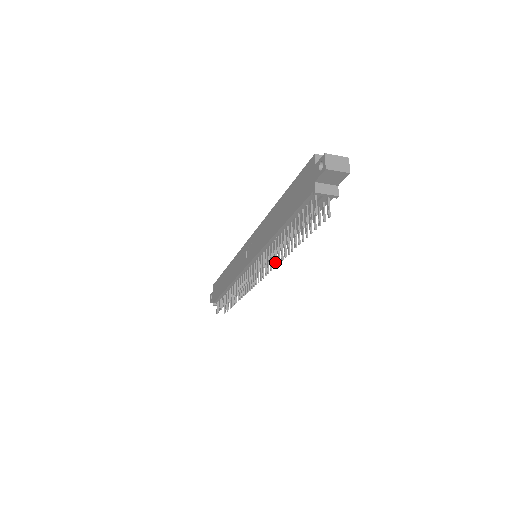
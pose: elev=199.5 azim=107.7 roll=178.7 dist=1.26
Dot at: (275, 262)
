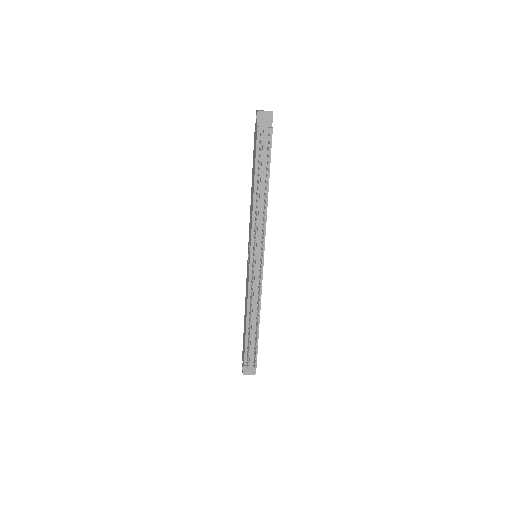
Dot at: occluded
